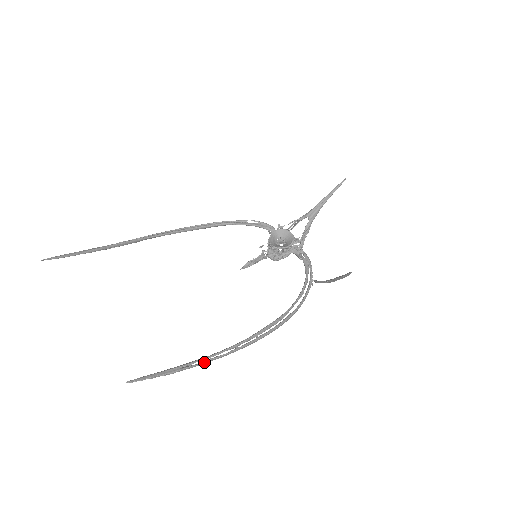
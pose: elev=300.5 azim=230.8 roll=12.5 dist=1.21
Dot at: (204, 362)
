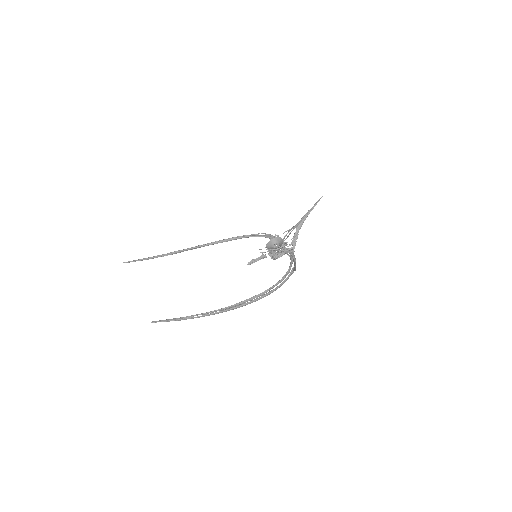
Dot at: (201, 316)
